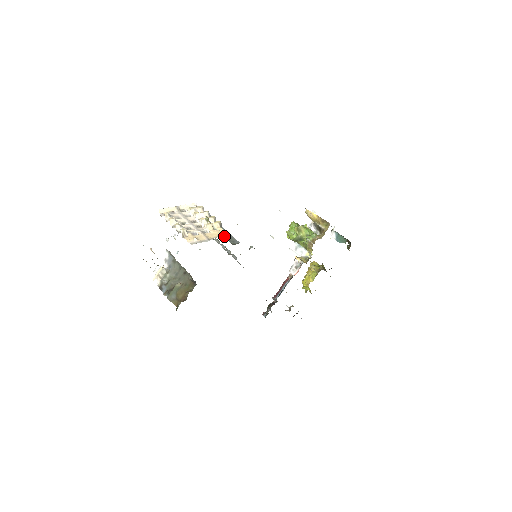
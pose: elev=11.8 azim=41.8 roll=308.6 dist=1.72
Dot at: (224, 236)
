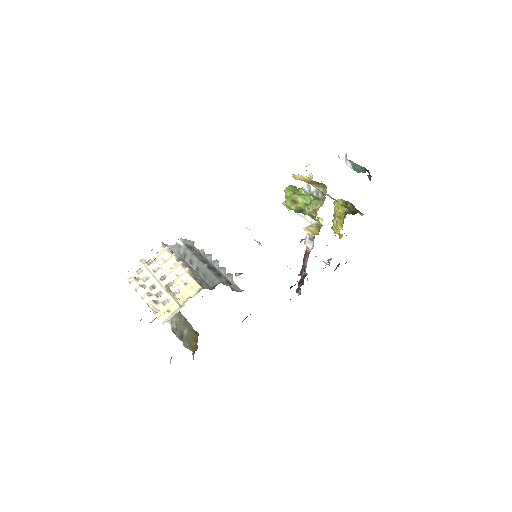
Dot at: (195, 293)
